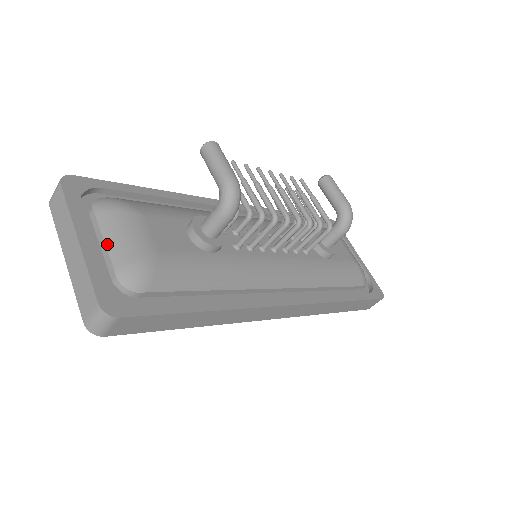
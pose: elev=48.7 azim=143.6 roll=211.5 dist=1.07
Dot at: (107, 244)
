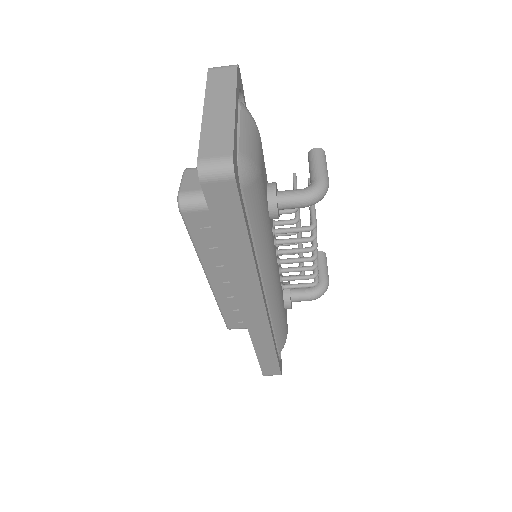
Dot at: (241, 132)
